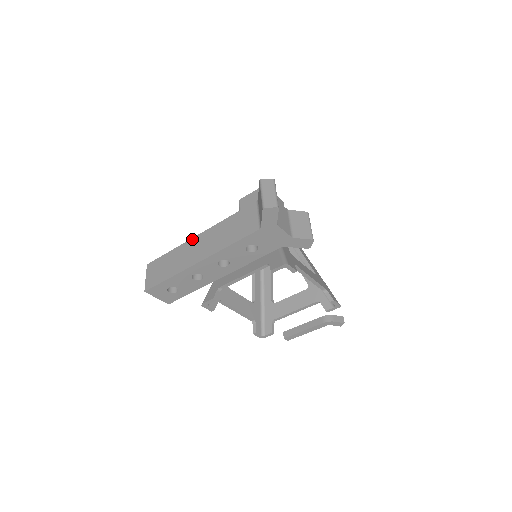
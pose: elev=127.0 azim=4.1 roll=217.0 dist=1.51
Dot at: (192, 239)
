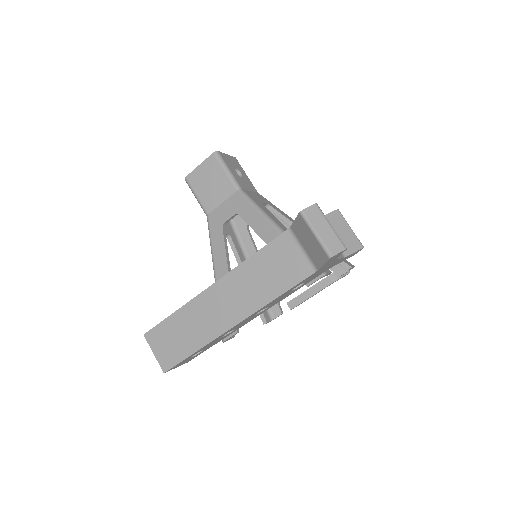
Dot at: (203, 293)
